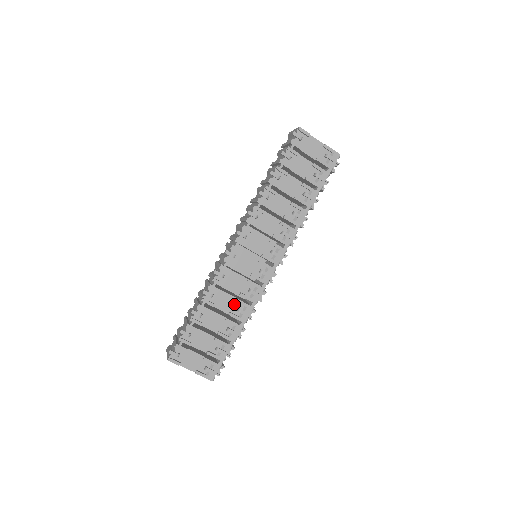
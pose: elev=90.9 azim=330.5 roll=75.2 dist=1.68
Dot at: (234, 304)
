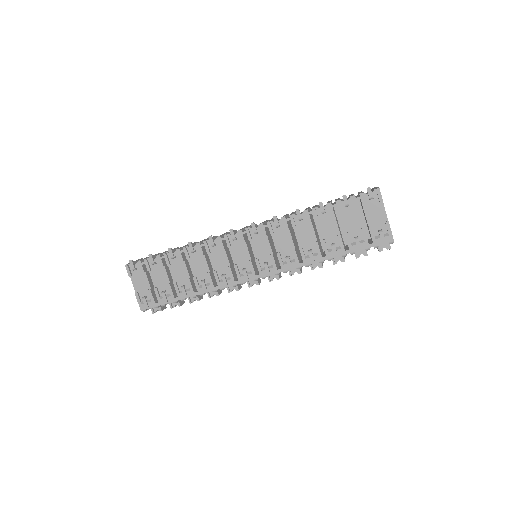
Dot at: (204, 273)
